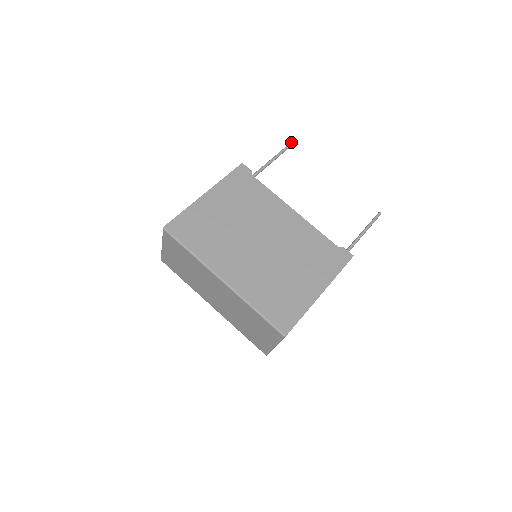
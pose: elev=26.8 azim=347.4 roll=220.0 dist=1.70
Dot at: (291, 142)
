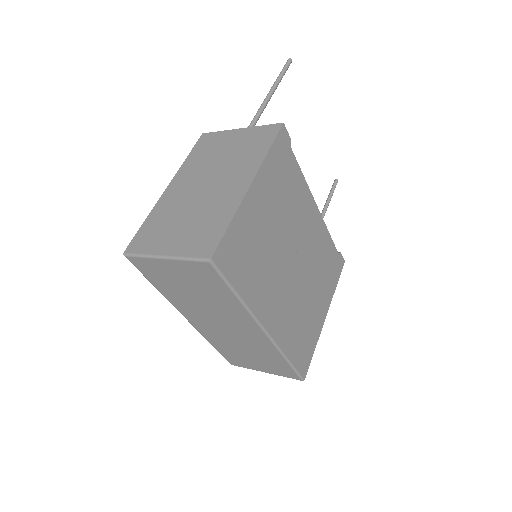
Dot at: (291, 60)
